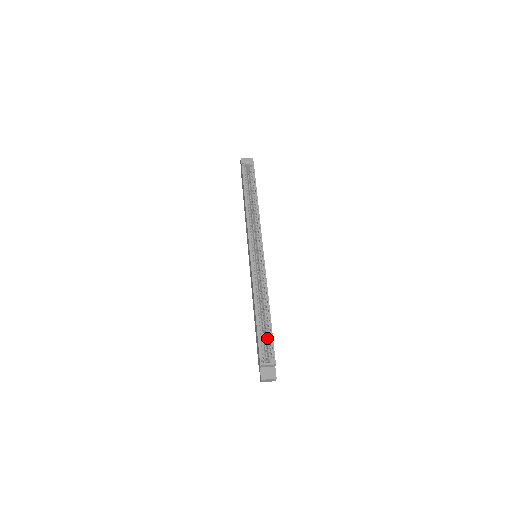
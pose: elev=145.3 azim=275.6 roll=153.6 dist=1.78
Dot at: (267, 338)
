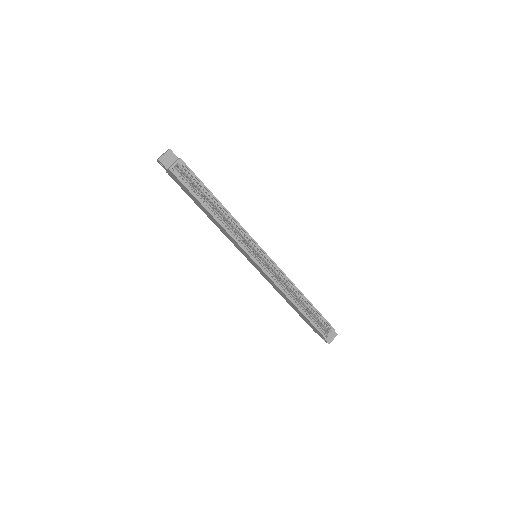
Dot at: (317, 318)
